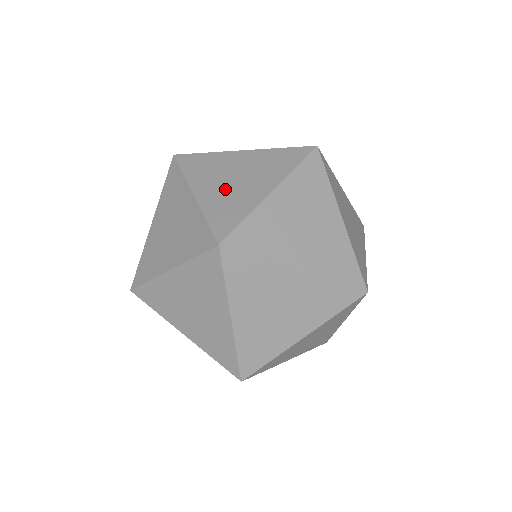
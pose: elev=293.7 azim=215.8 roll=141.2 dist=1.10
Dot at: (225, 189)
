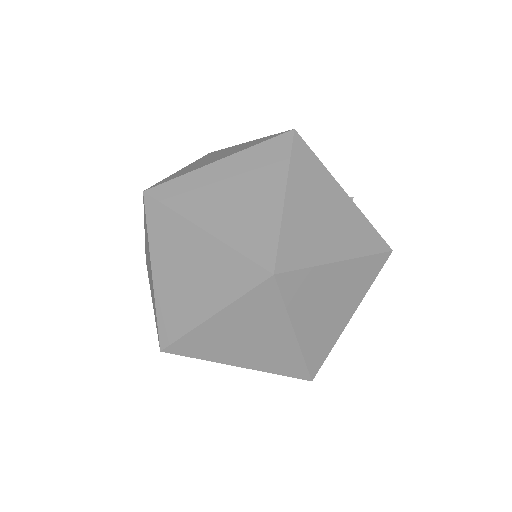
Dot at: (199, 164)
